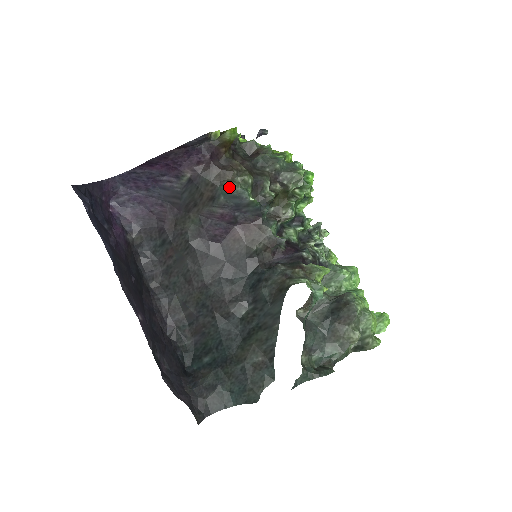
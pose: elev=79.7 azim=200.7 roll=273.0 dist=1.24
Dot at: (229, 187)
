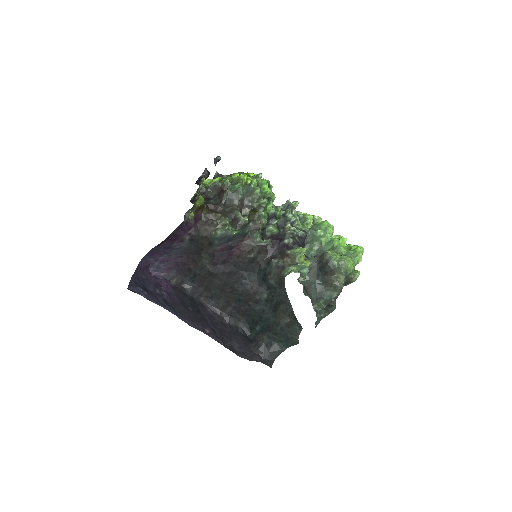
Dot at: (217, 235)
